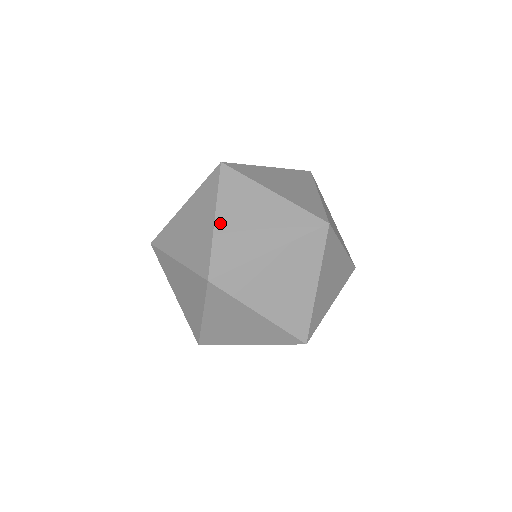
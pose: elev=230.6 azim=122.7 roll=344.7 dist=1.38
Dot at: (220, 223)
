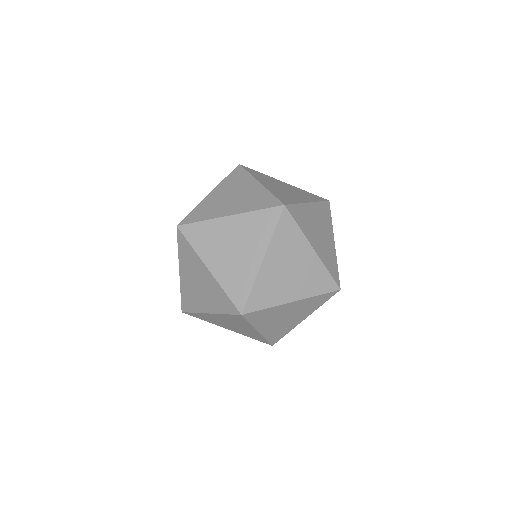
Dot at: occluded
